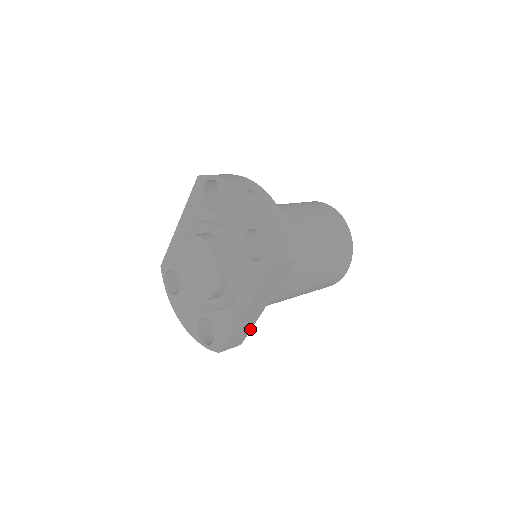
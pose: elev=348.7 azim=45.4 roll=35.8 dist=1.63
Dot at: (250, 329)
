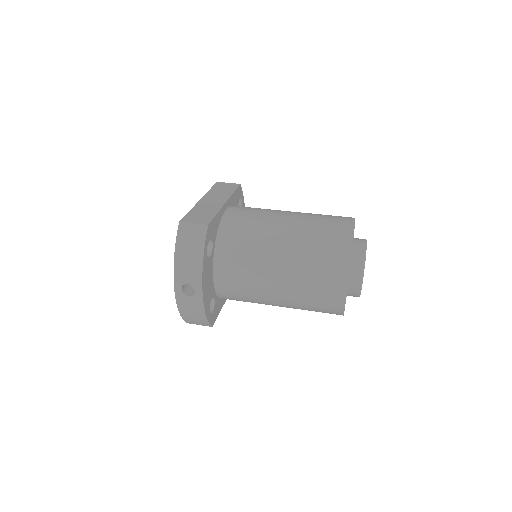
Dot at: occluded
